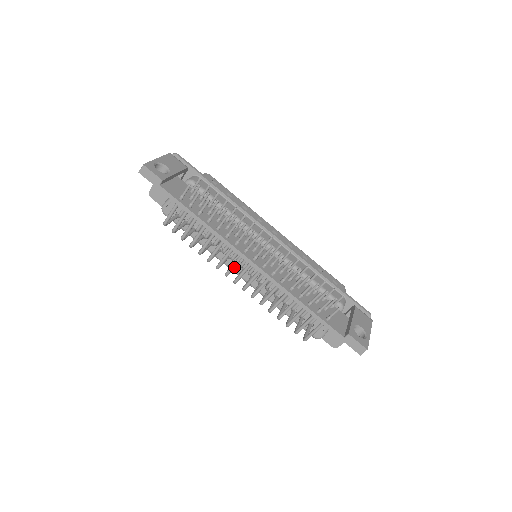
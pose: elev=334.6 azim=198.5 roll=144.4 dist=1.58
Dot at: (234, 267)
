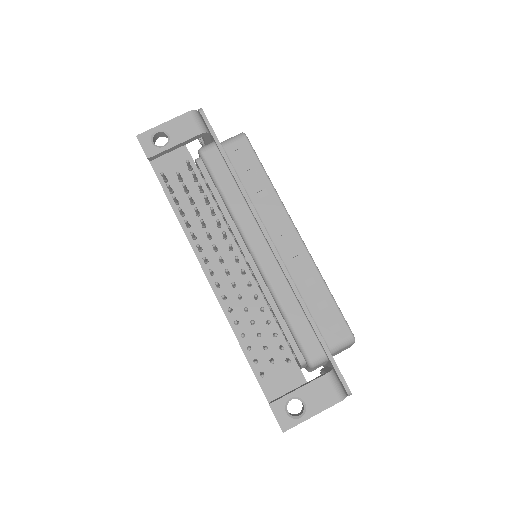
Dot at: occluded
